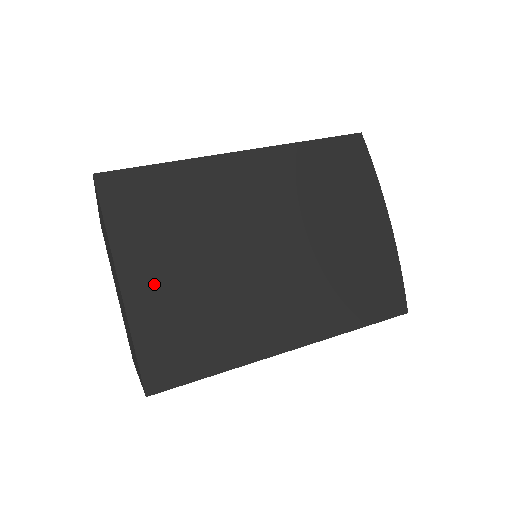
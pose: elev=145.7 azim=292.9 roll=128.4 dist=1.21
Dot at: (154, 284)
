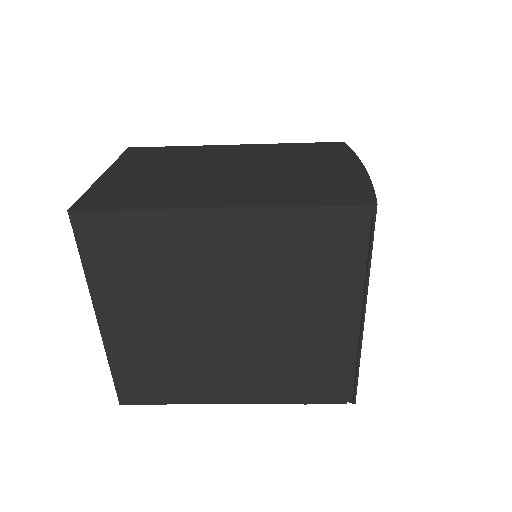
Dot at: (127, 175)
